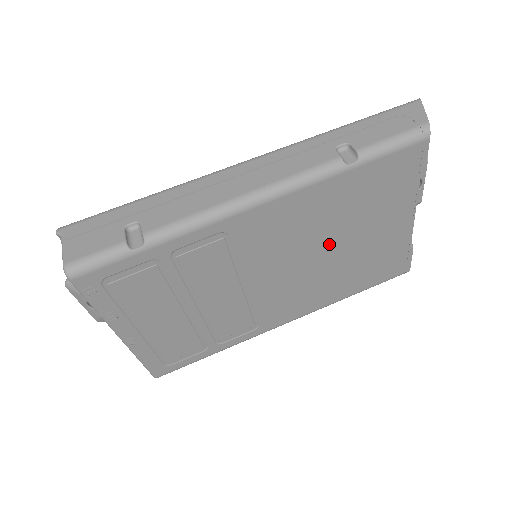
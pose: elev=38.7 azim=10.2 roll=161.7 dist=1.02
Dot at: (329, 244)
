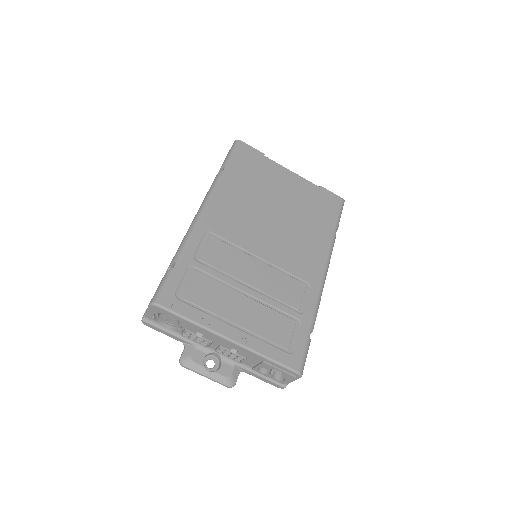
Dot at: (271, 209)
